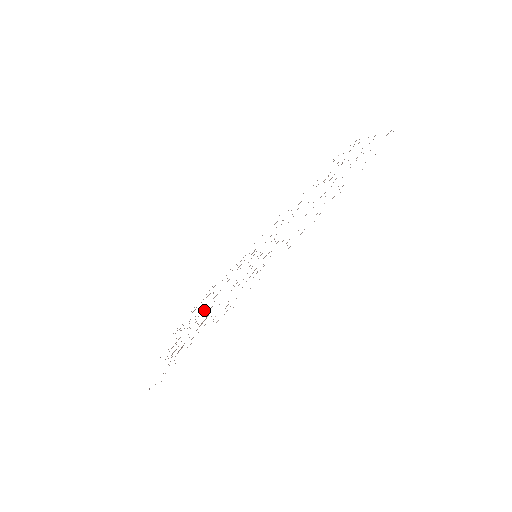
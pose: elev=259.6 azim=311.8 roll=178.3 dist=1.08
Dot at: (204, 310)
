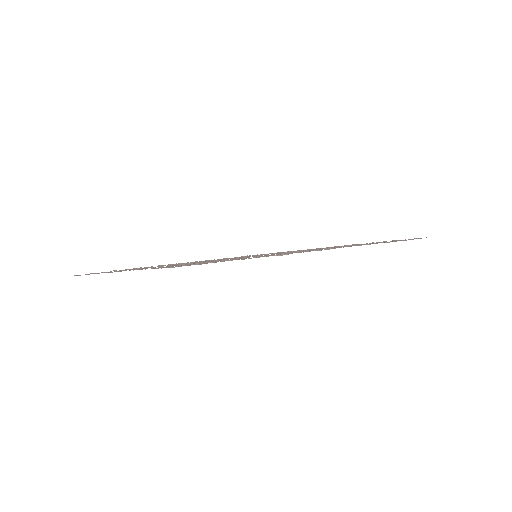
Dot at: occluded
